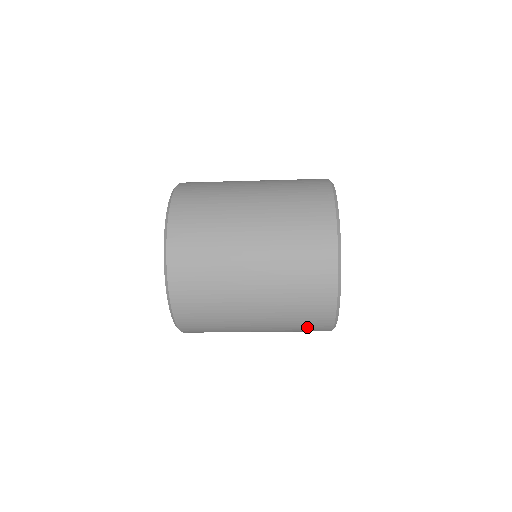
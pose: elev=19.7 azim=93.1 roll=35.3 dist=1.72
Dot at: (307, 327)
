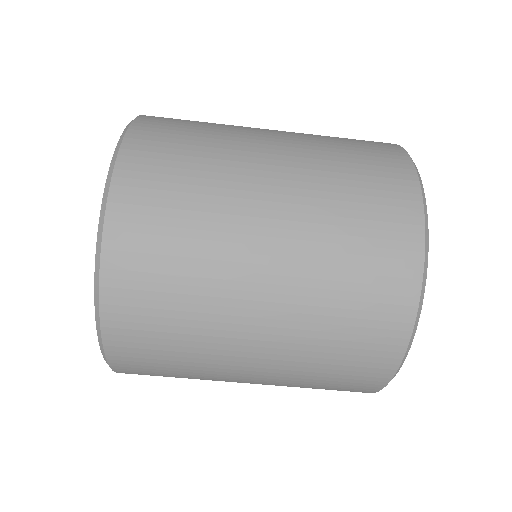
Dot at: (342, 379)
